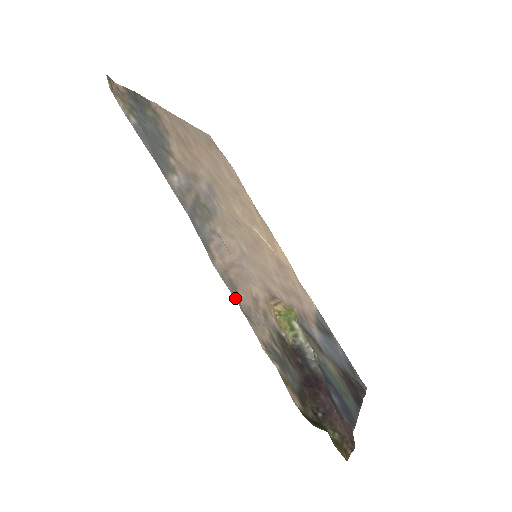
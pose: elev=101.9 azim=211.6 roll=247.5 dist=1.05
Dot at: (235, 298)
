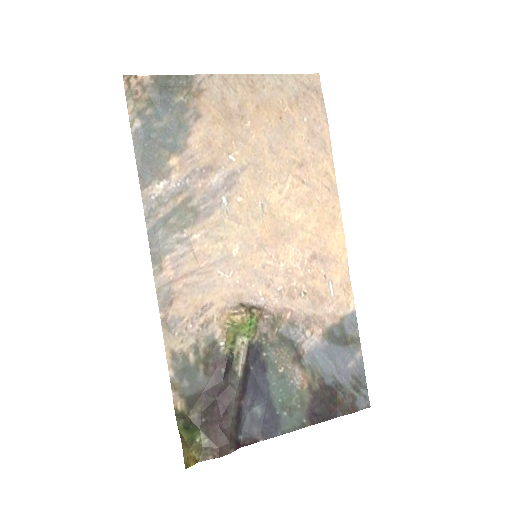
Dot at: (160, 310)
